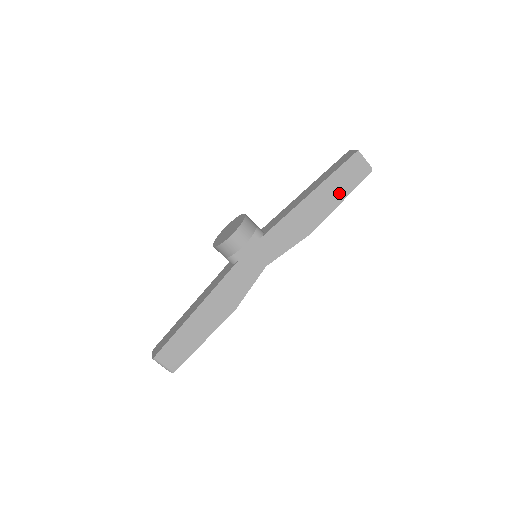
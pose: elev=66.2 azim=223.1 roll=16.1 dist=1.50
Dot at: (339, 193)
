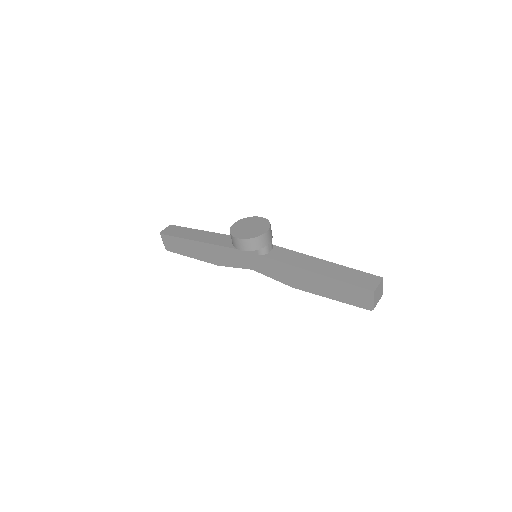
Dot at: (335, 294)
